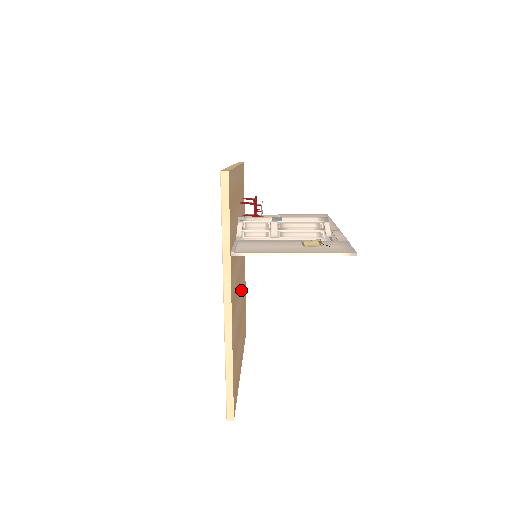
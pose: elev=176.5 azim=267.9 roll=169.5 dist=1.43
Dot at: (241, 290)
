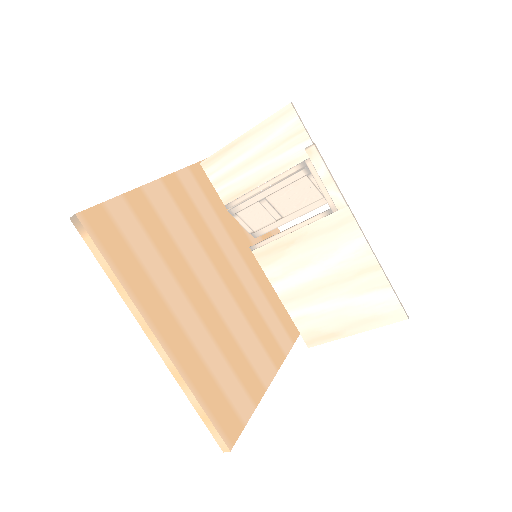
Dot at: (231, 306)
